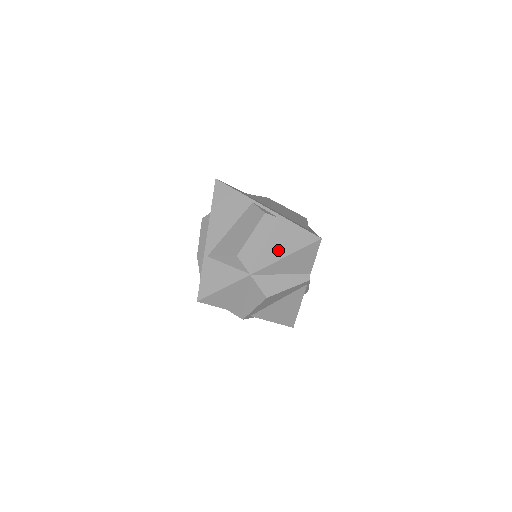
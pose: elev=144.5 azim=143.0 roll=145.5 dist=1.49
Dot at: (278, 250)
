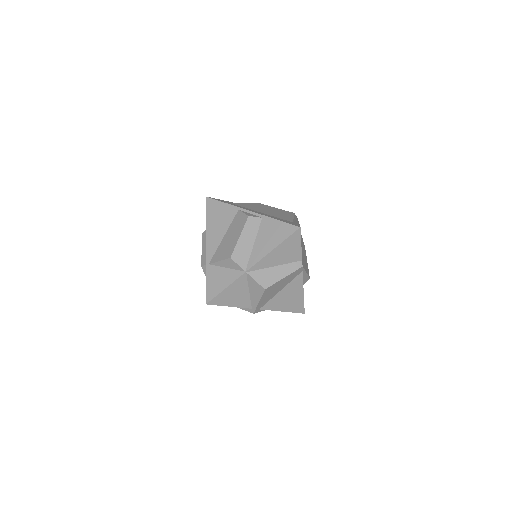
Dot at: (265, 245)
